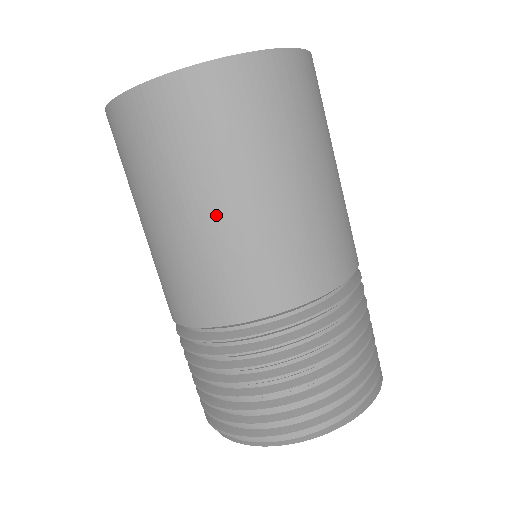
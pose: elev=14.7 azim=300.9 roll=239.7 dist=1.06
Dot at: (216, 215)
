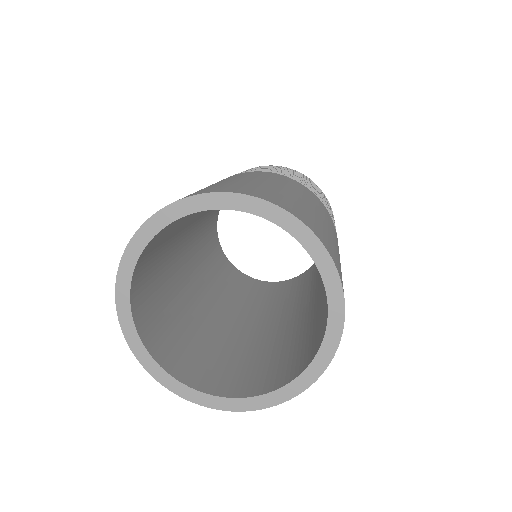
Dot at: occluded
